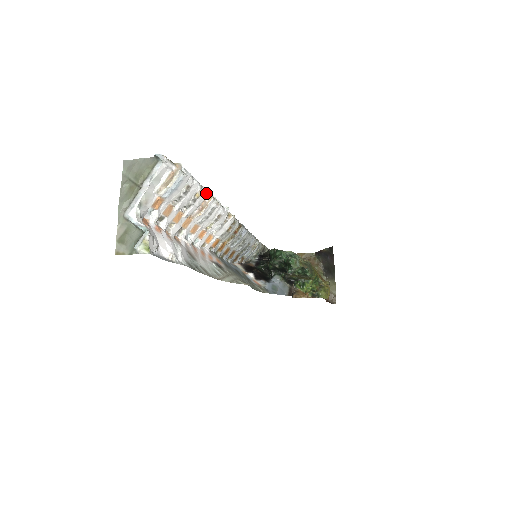
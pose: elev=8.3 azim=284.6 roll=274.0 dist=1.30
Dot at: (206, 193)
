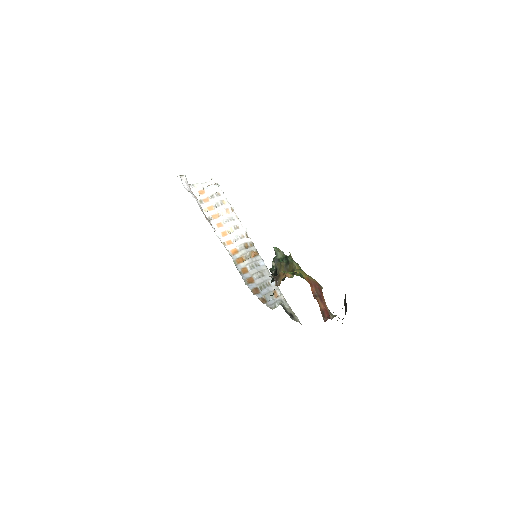
Dot at: (230, 206)
